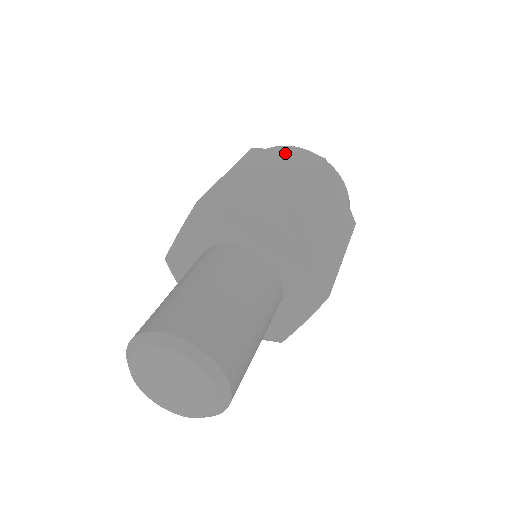
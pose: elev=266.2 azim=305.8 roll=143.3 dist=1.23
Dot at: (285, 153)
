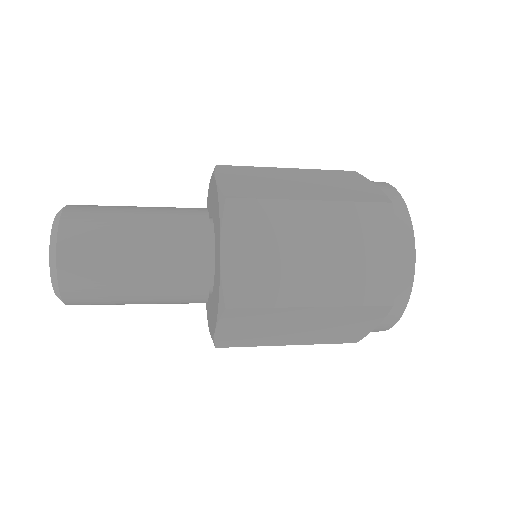
Dot at: (390, 251)
